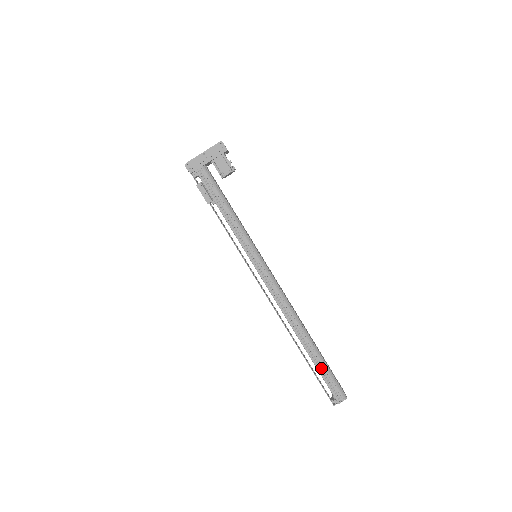
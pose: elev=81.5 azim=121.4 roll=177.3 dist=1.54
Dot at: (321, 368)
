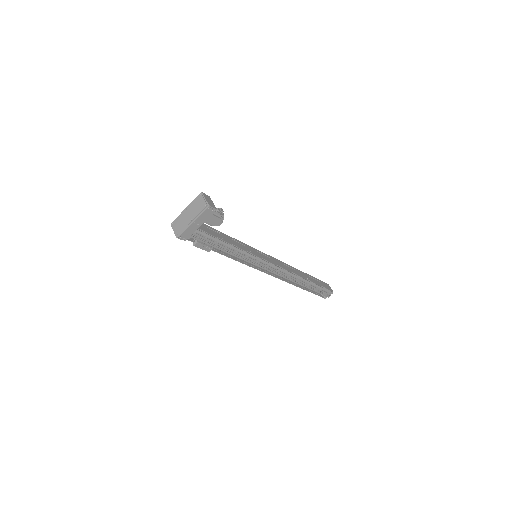
Dot at: (316, 289)
